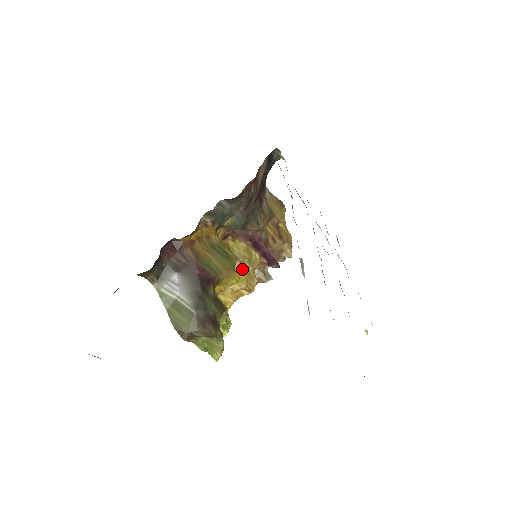
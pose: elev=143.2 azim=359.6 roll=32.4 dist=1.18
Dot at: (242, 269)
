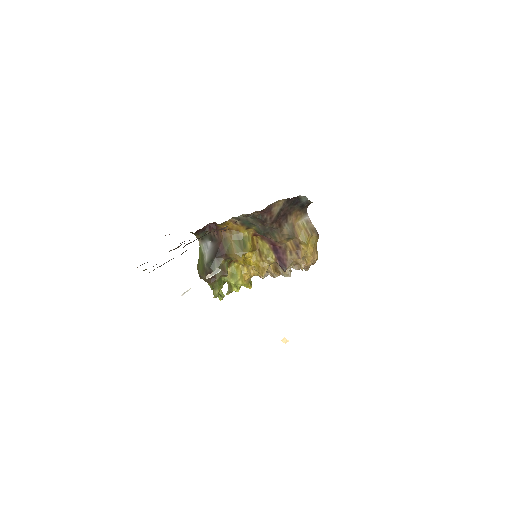
Dot at: (259, 259)
